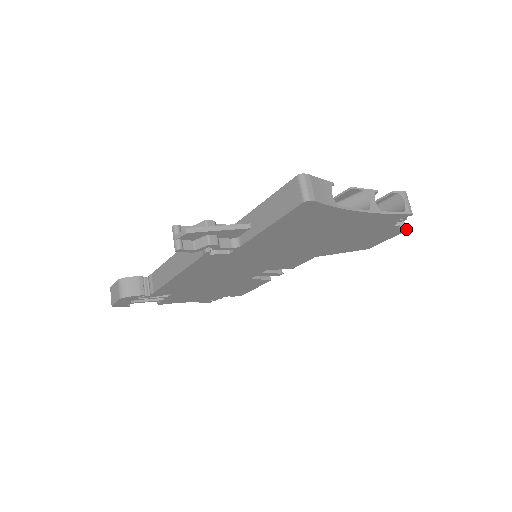
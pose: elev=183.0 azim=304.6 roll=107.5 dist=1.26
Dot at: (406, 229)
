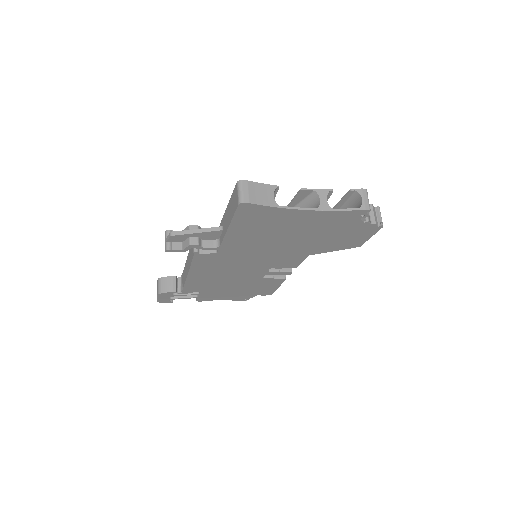
Dot at: (381, 225)
